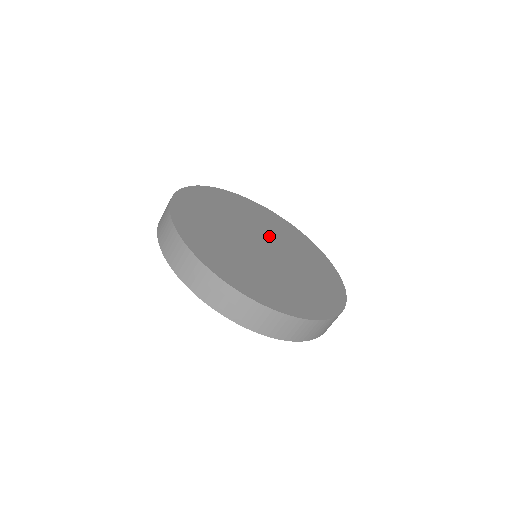
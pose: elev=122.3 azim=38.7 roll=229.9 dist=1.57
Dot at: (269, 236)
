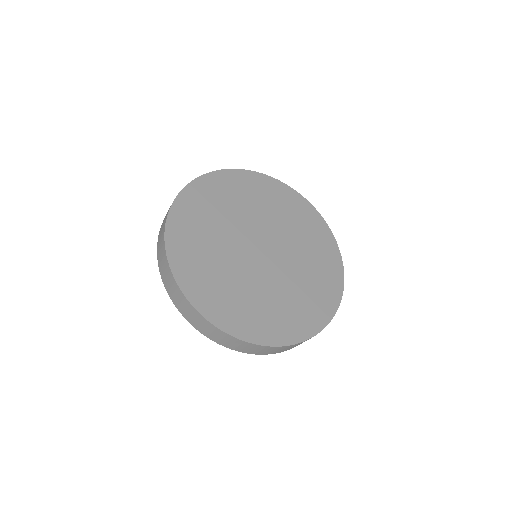
Dot at: (279, 236)
